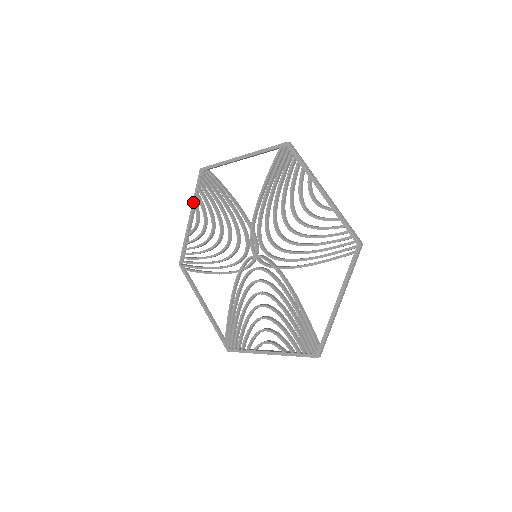
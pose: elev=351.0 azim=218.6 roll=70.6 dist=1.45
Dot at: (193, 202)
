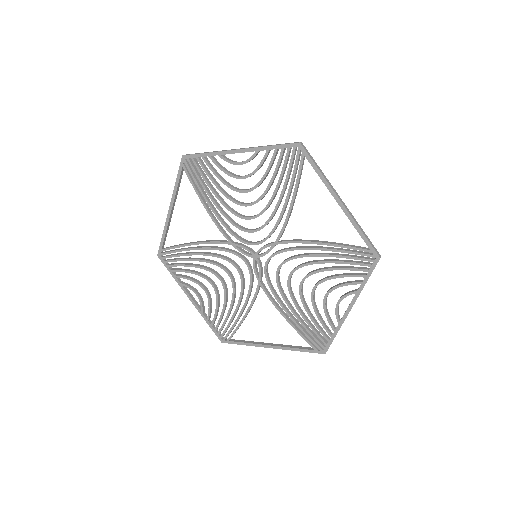
Dot at: (179, 284)
